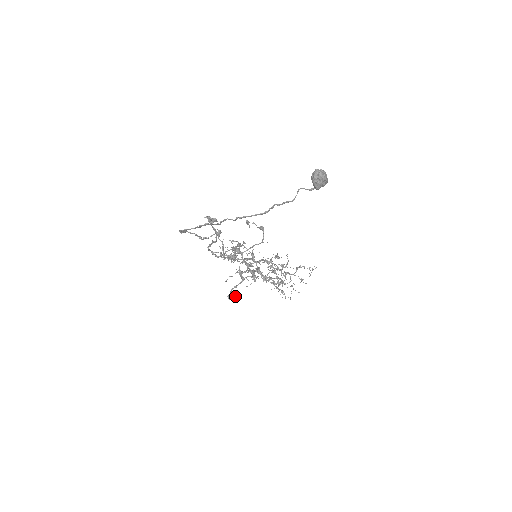
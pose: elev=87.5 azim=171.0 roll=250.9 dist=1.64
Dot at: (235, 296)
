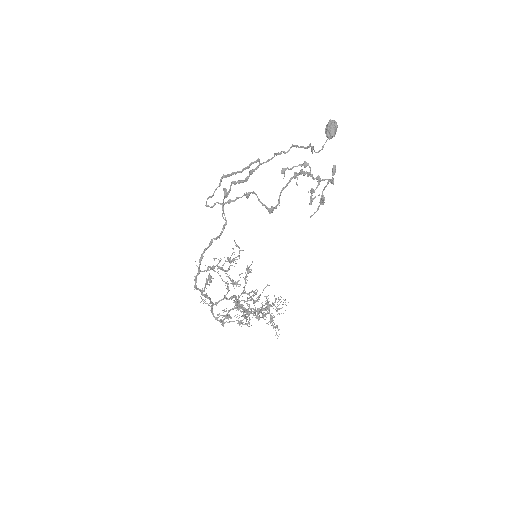
Dot at: (324, 202)
